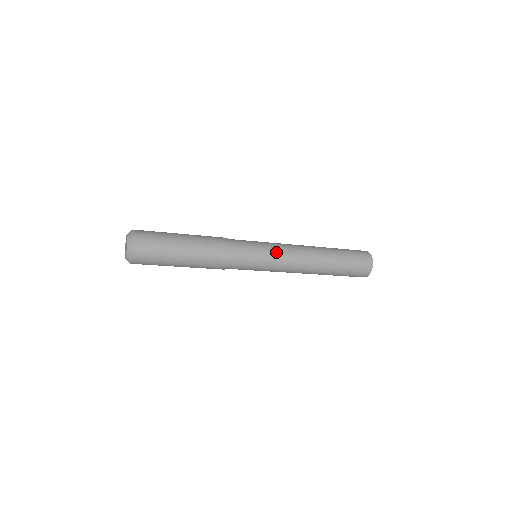
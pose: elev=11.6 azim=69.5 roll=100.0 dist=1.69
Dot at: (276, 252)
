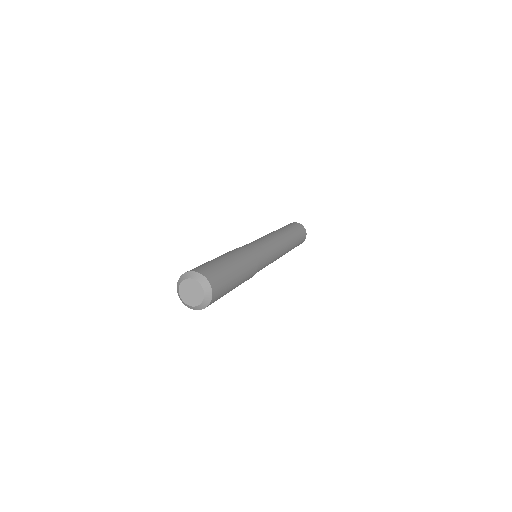
Dot at: (267, 240)
